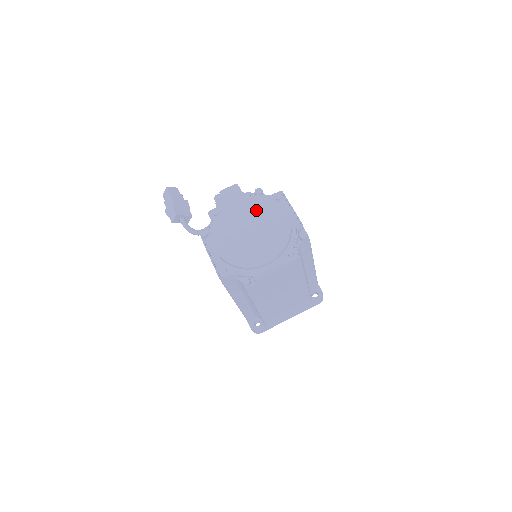
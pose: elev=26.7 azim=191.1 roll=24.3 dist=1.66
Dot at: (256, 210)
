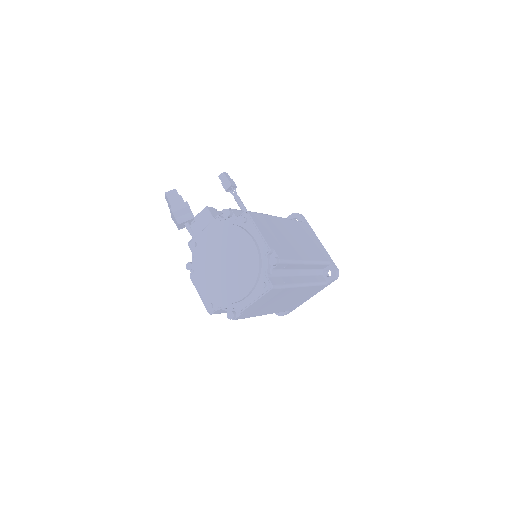
Dot at: (226, 239)
